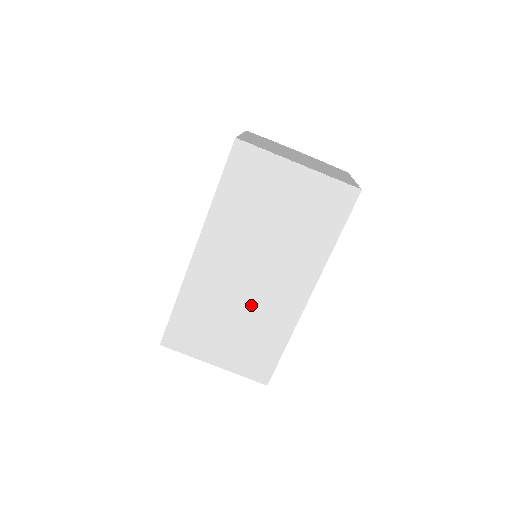
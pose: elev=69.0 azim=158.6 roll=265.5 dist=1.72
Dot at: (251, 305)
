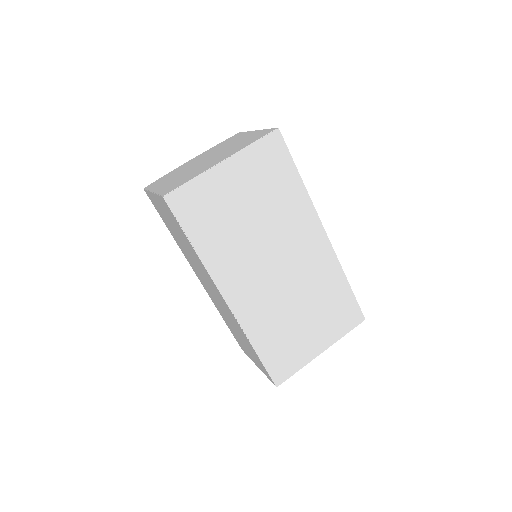
Dot at: (300, 286)
